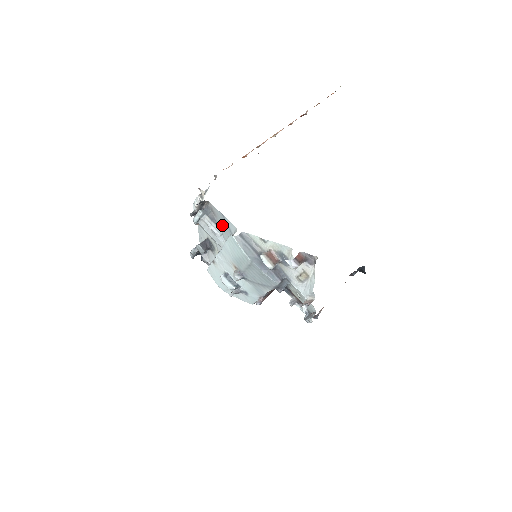
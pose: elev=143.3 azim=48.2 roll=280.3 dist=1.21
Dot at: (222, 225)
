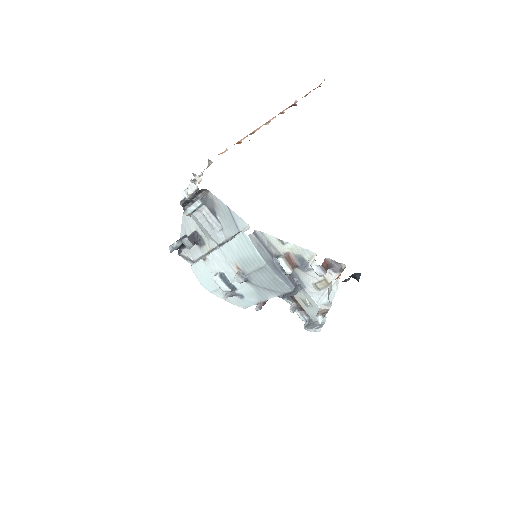
Dot at: (225, 219)
